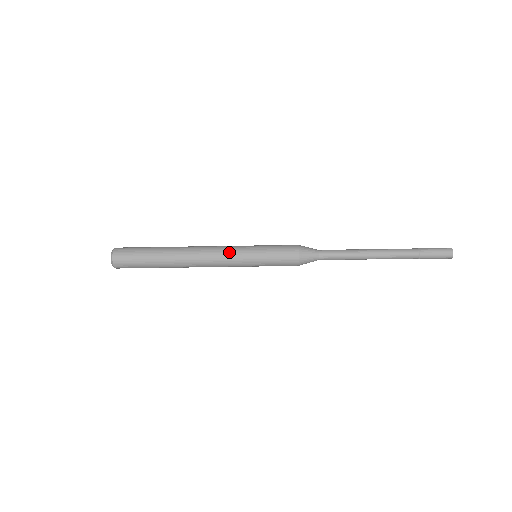
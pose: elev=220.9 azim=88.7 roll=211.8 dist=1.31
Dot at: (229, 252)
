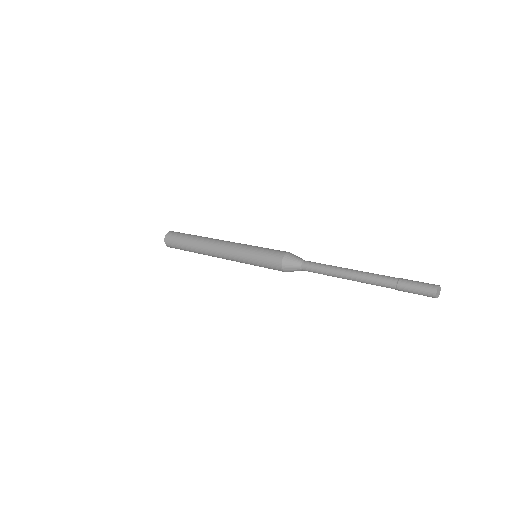
Dot at: (232, 258)
